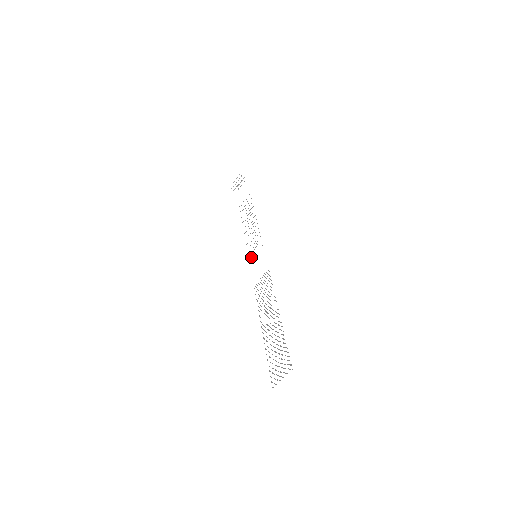
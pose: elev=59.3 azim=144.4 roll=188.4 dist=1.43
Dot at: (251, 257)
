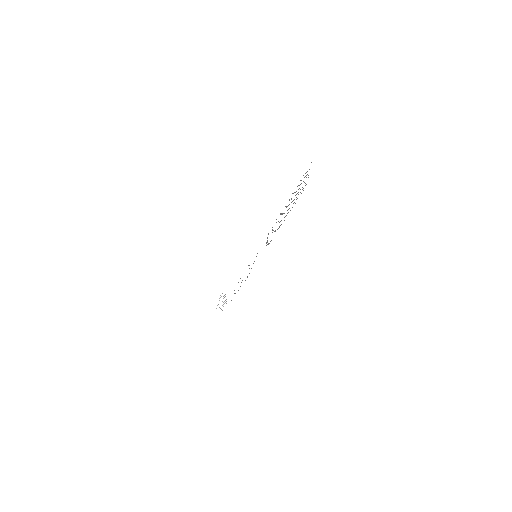
Dot at: occluded
